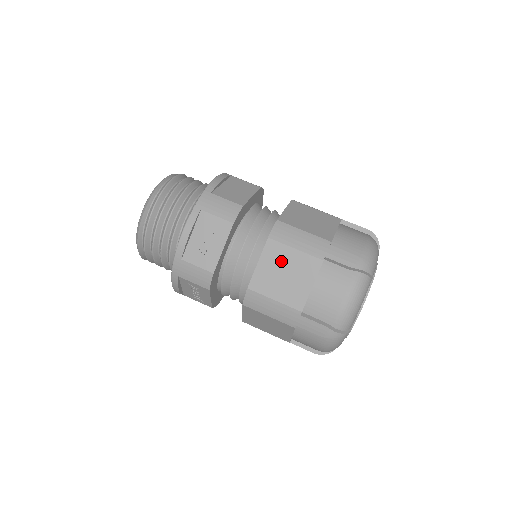
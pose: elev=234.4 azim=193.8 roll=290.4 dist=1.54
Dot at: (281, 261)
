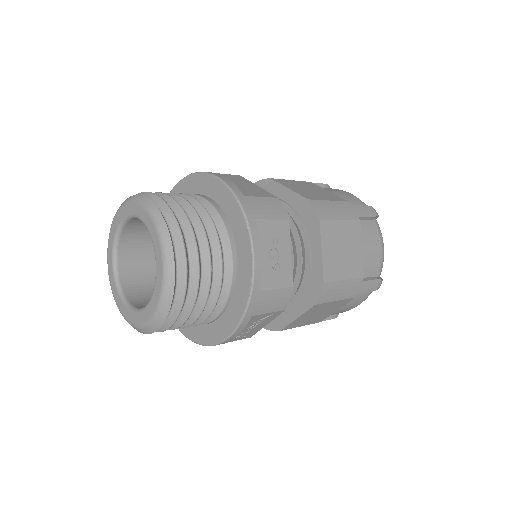
Dot at: (336, 238)
